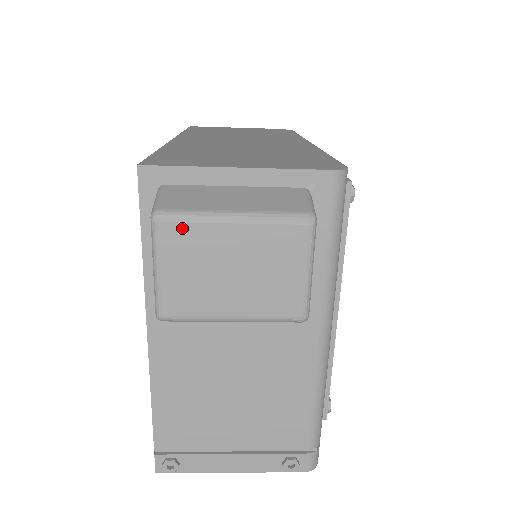
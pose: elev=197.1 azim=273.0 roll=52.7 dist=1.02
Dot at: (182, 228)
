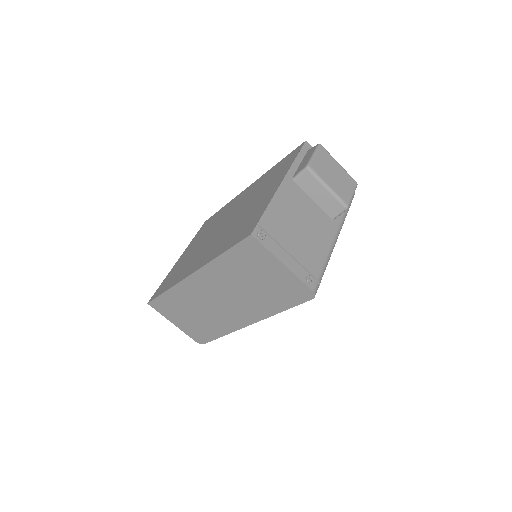
Dot at: (326, 153)
